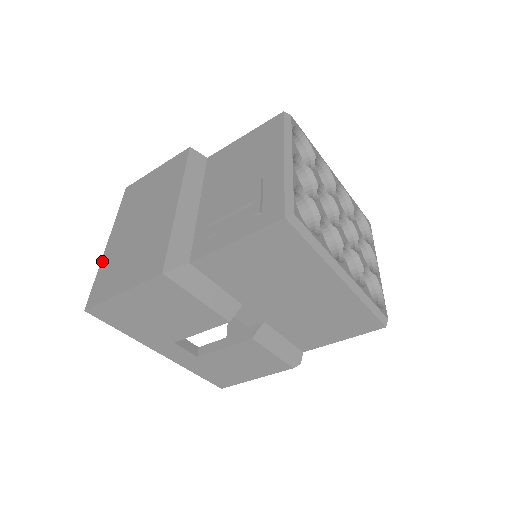
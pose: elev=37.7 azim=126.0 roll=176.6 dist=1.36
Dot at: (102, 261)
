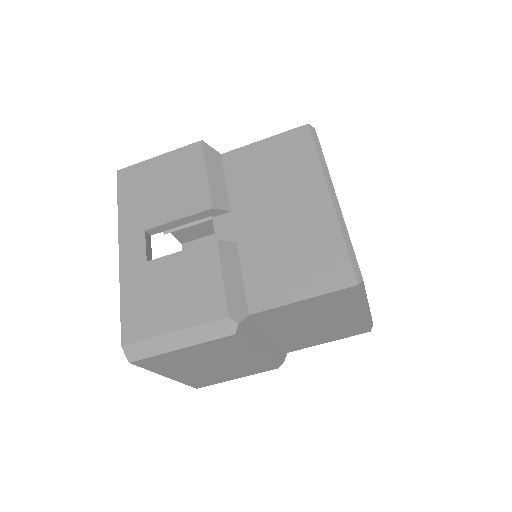
Dot at: occluded
